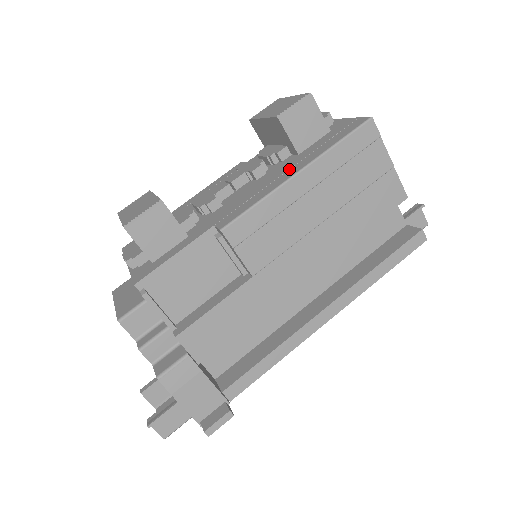
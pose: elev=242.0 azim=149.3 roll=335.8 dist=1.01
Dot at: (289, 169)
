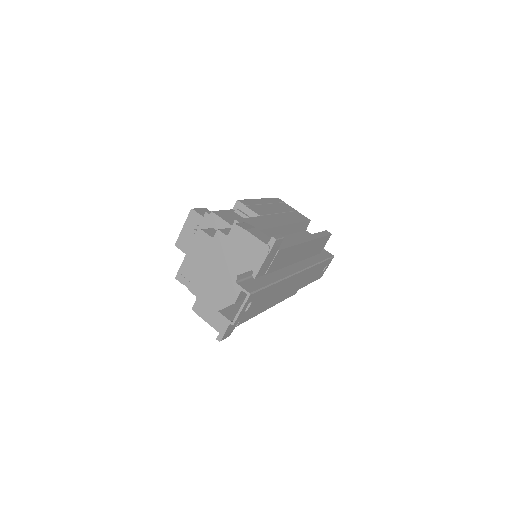
Dot at: occluded
